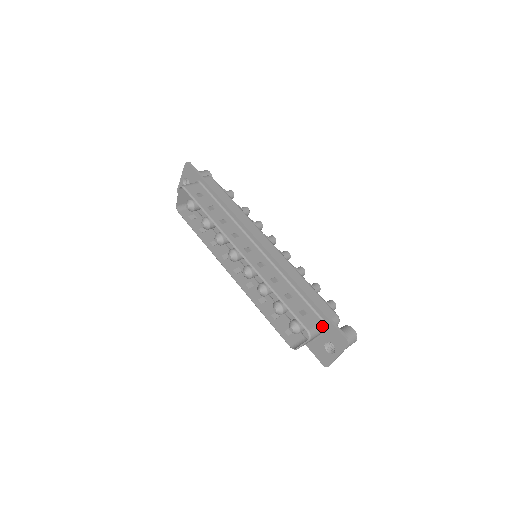
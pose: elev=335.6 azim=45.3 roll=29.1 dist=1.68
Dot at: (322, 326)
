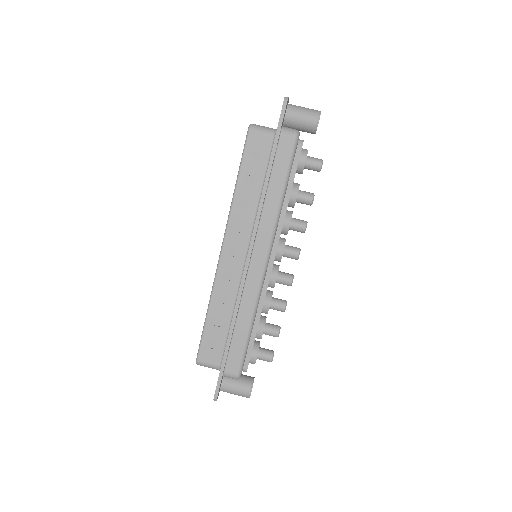
Dot at: (216, 368)
